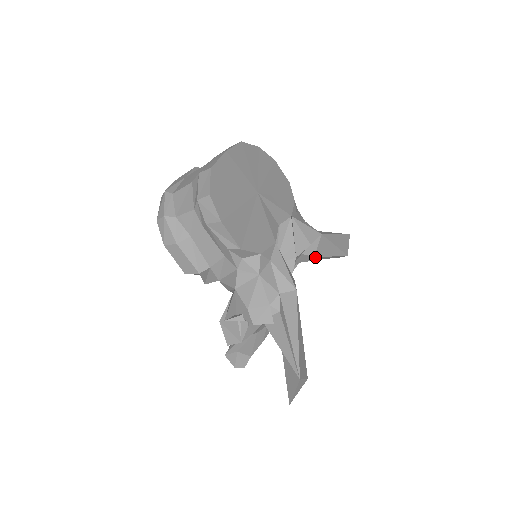
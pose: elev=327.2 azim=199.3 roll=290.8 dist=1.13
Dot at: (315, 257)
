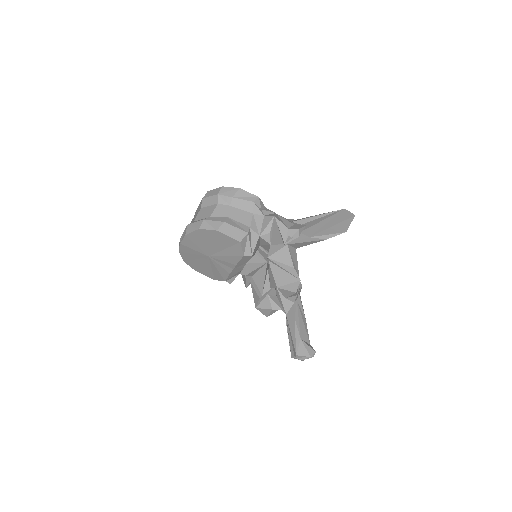
Dot at: occluded
